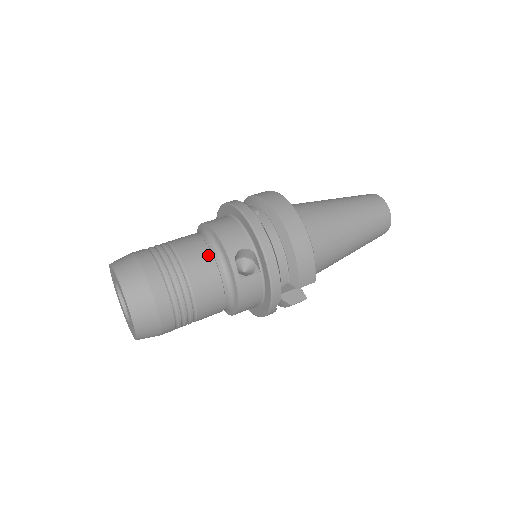
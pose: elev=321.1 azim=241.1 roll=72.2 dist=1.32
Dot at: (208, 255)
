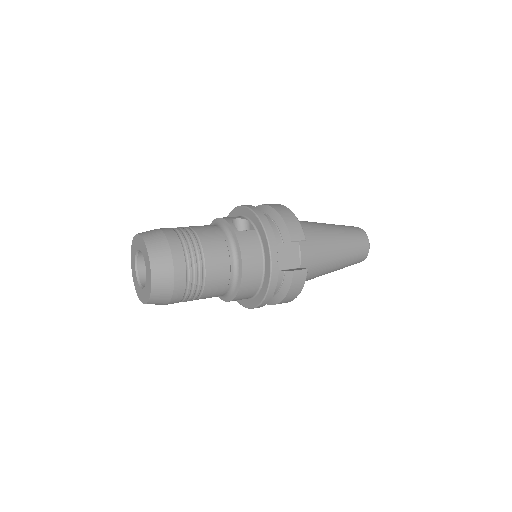
Dot at: (210, 225)
